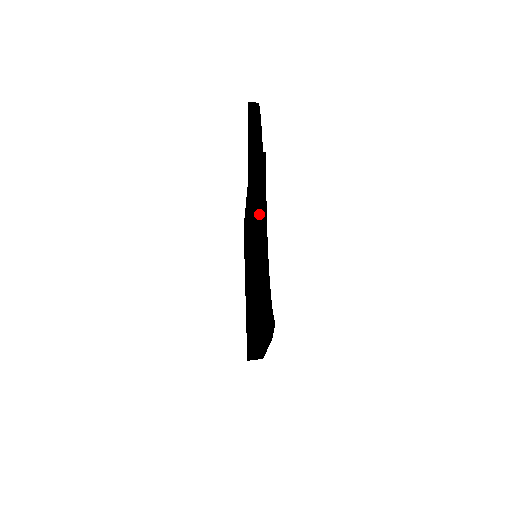
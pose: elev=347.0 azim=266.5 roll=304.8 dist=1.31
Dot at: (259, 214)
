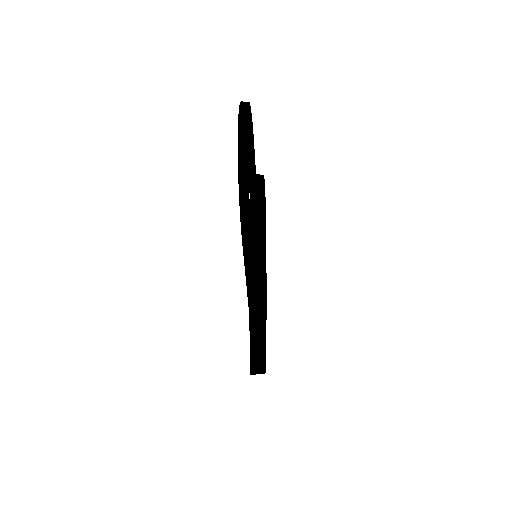
Dot at: (242, 141)
